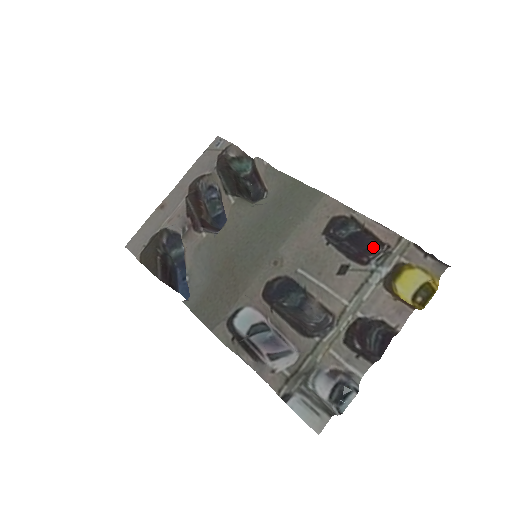
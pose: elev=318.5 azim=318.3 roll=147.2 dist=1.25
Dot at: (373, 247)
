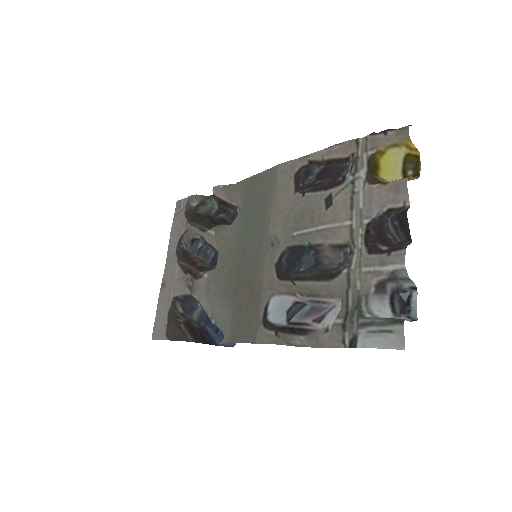
Dot at: (342, 167)
